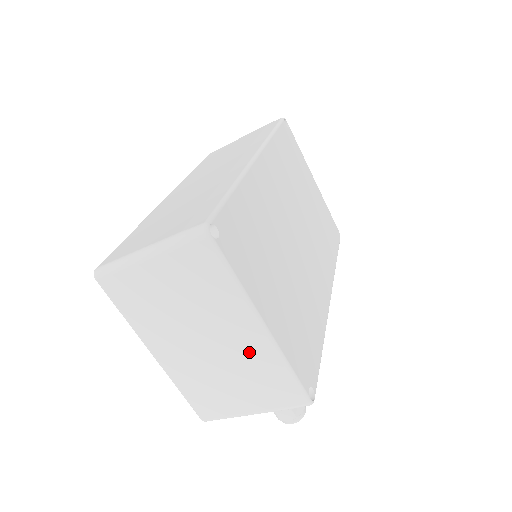
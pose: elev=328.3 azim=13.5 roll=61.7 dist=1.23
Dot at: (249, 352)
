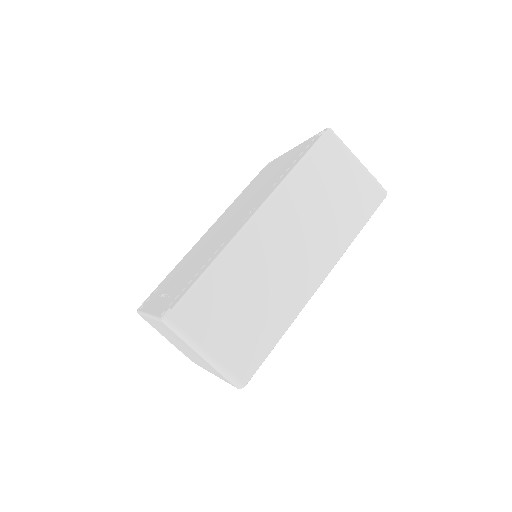
Dot at: (197, 362)
